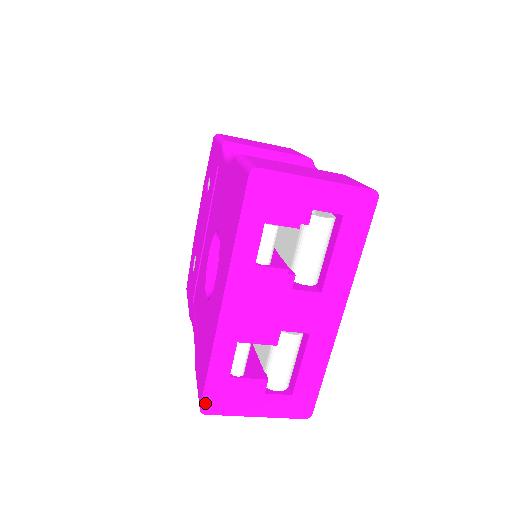
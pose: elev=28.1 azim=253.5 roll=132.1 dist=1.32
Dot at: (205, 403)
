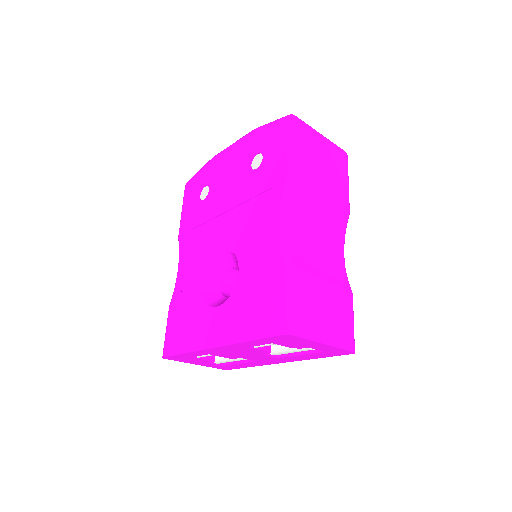
Dot at: (168, 357)
